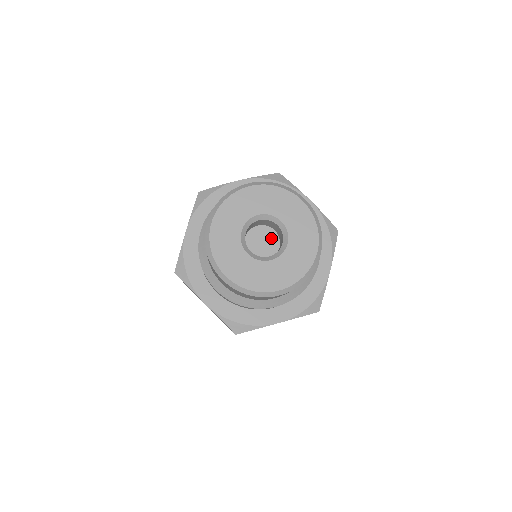
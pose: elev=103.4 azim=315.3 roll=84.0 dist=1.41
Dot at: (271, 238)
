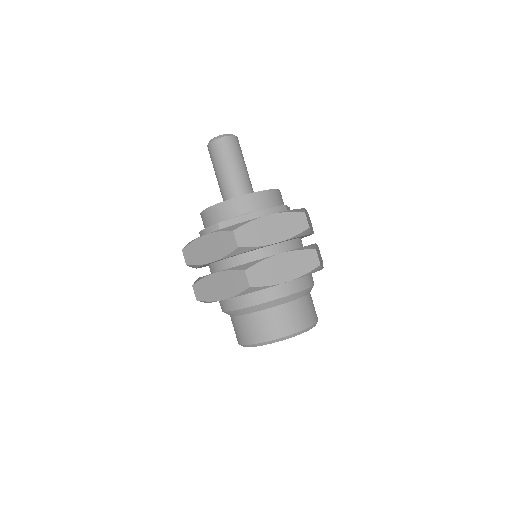
Dot at: occluded
